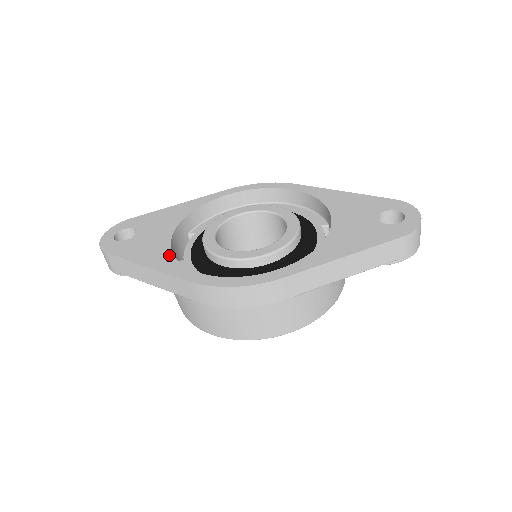
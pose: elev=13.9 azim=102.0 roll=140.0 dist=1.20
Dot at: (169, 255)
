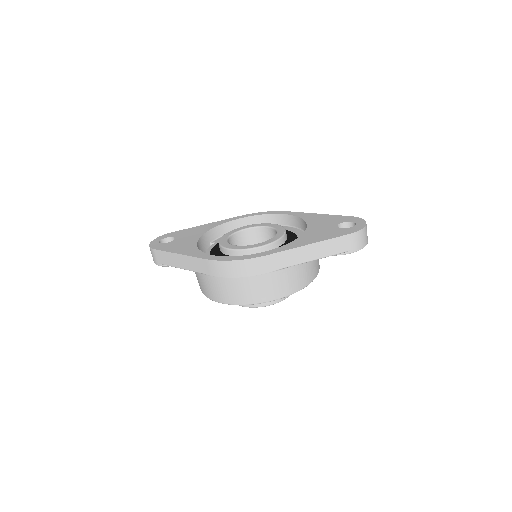
Dot at: (195, 248)
